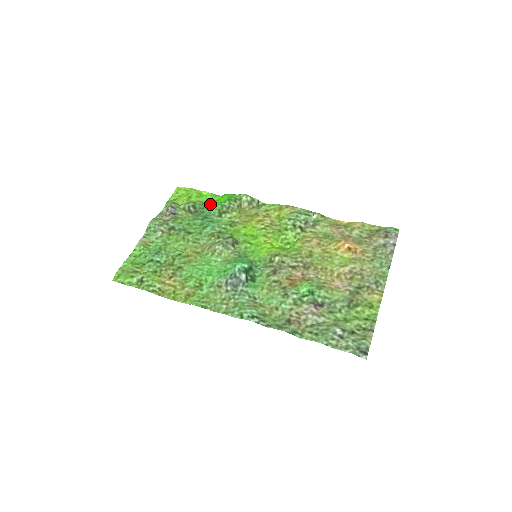
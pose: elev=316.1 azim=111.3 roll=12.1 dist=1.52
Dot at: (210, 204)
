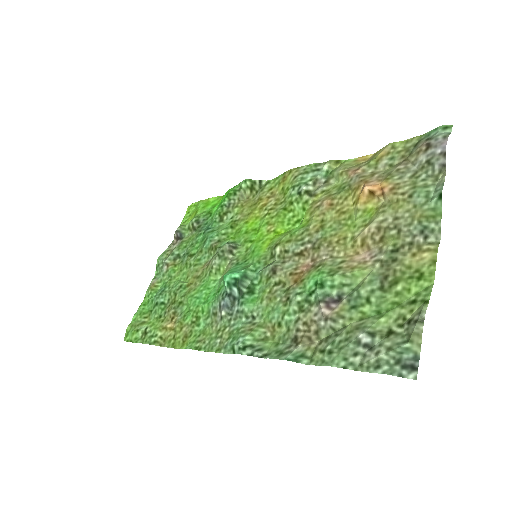
Dot at: (214, 210)
